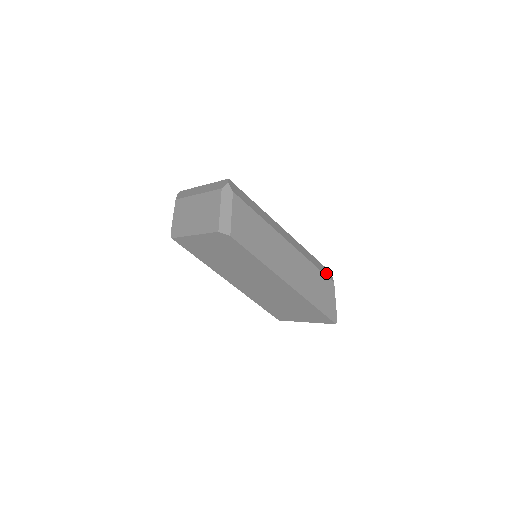
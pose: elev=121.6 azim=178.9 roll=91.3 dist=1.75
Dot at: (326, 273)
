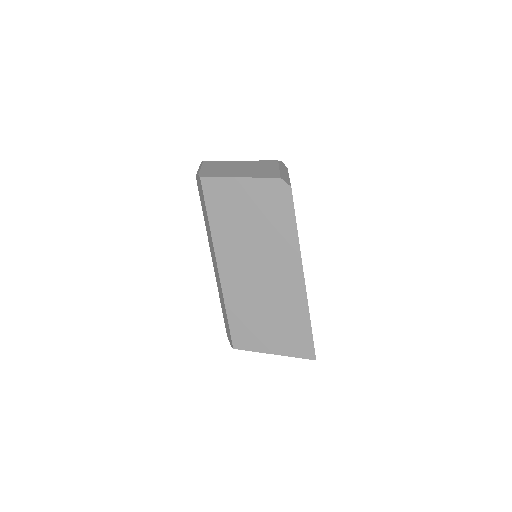
Dot at: occluded
